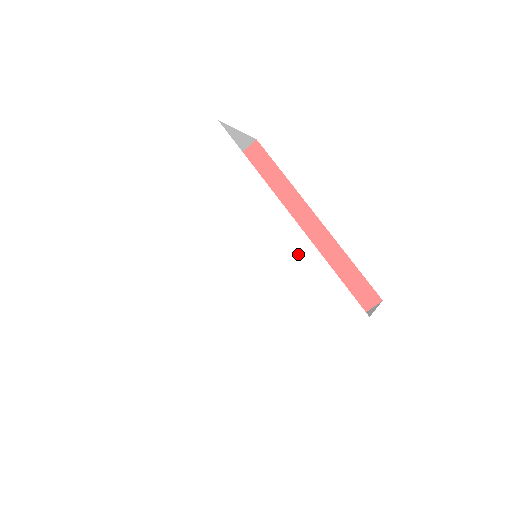
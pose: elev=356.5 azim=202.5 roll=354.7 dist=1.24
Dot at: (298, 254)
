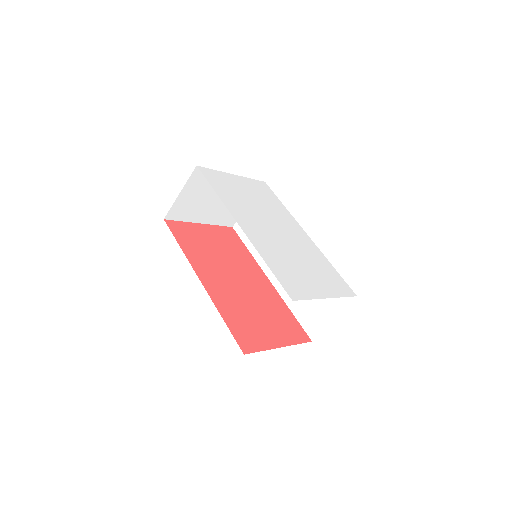
Dot at: (314, 250)
